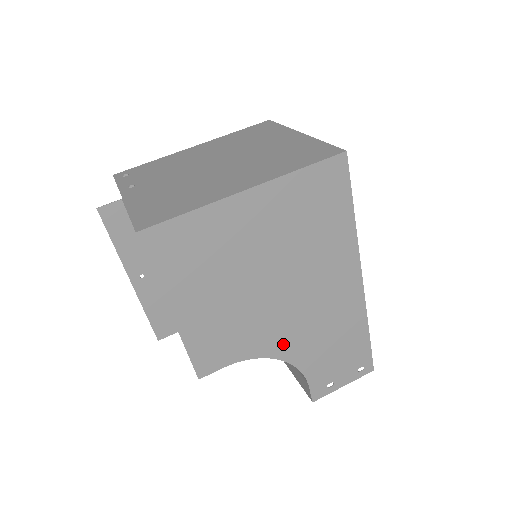
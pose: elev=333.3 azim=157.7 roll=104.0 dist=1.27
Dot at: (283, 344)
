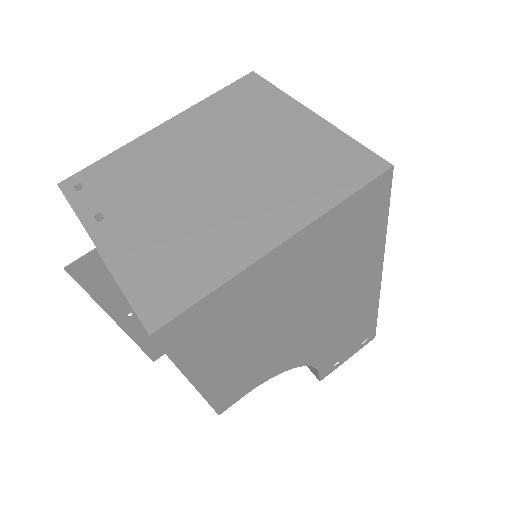
Dot at: (300, 355)
